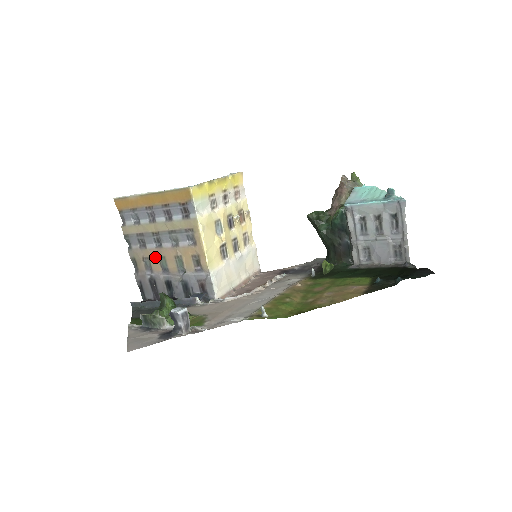
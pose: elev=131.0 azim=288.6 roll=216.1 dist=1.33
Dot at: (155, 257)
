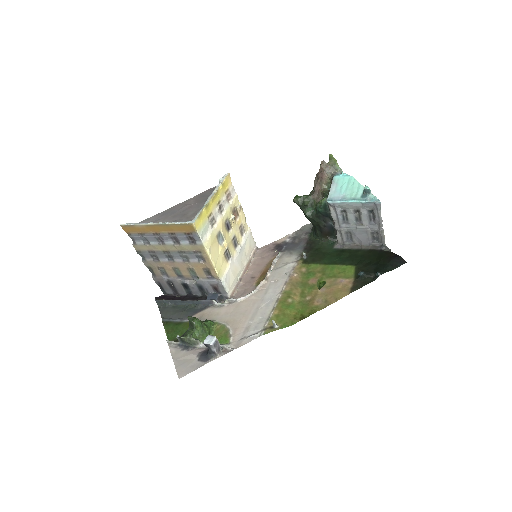
Dot at: (169, 268)
